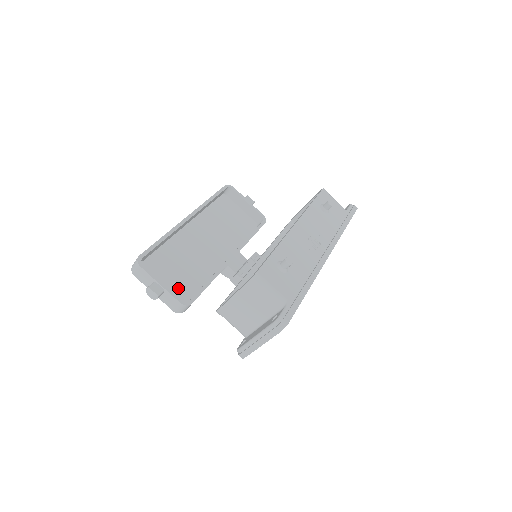
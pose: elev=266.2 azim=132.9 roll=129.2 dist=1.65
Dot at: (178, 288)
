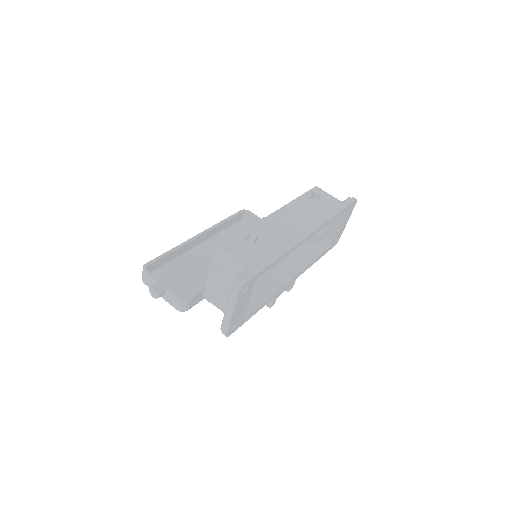
Dot at: (184, 291)
